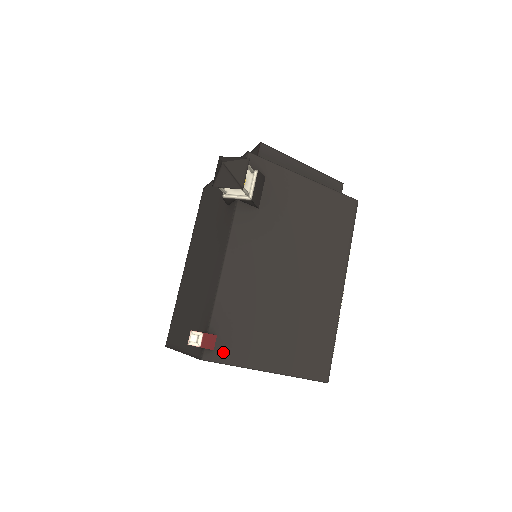
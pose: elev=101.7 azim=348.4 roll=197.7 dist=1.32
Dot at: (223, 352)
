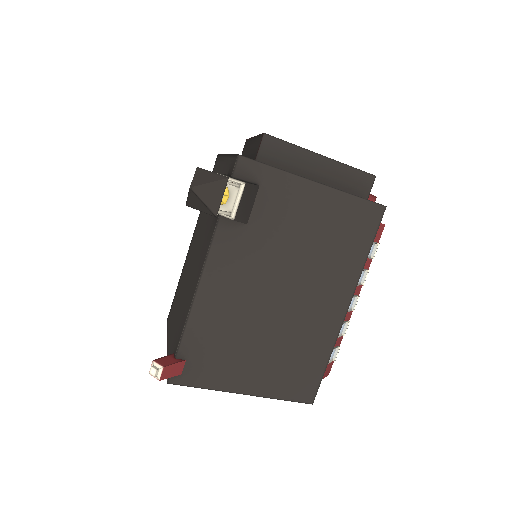
Dot at: (192, 376)
